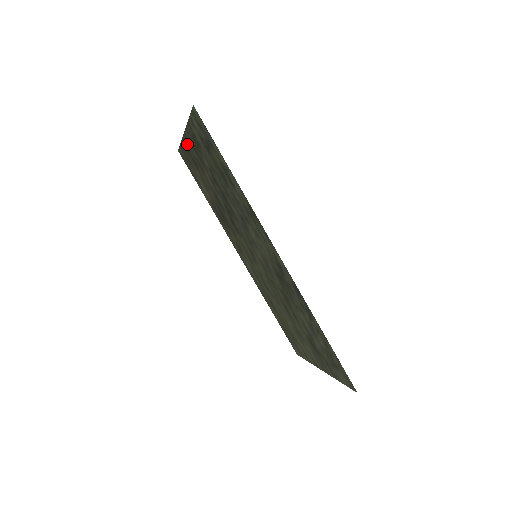
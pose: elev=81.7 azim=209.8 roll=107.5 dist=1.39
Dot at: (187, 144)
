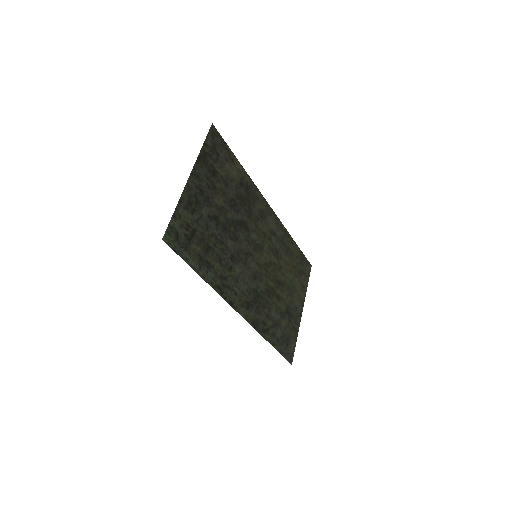
Dot at: (199, 170)
